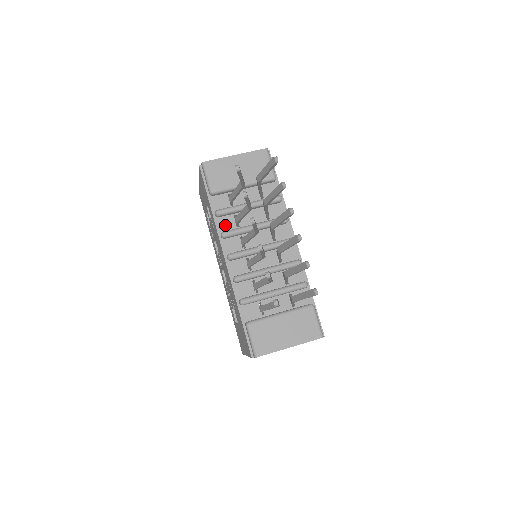
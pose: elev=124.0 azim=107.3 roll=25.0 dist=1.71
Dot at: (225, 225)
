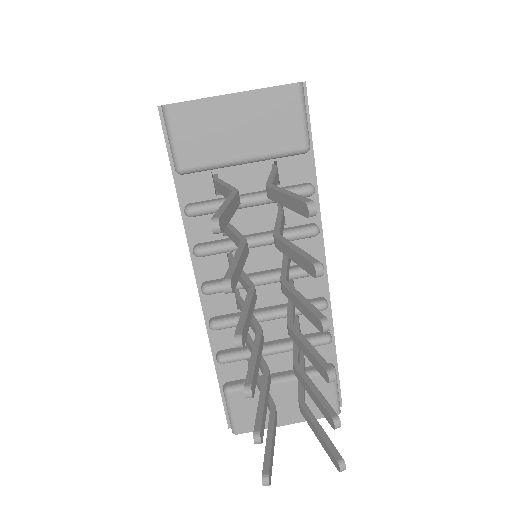
Dot at: (202, 230)
